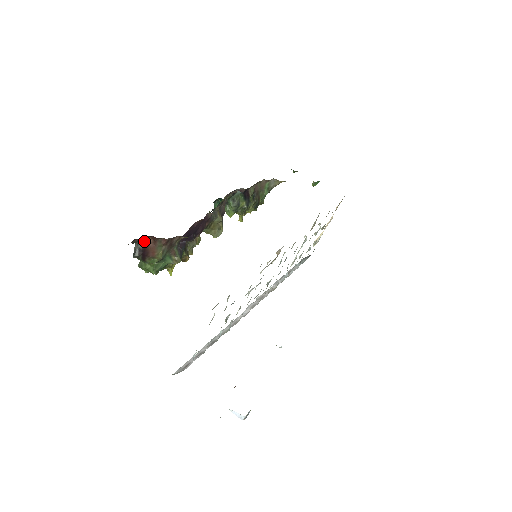
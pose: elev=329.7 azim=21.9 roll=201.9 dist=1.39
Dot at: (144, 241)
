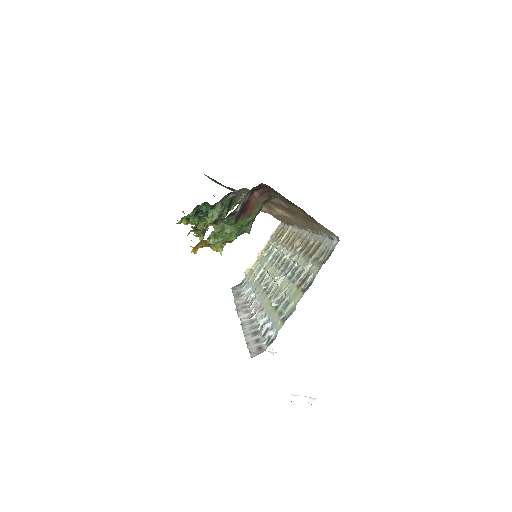
Dot at: (249, 194)
